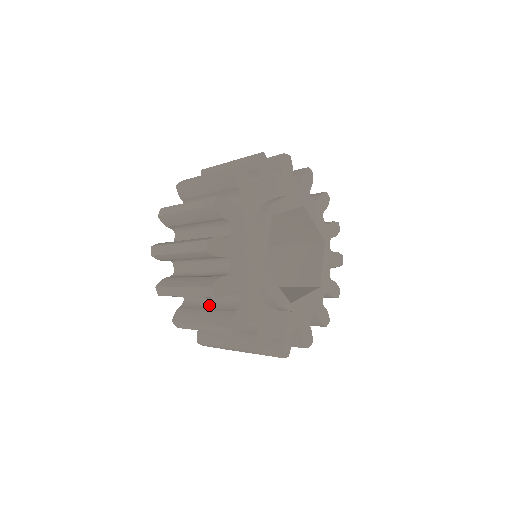
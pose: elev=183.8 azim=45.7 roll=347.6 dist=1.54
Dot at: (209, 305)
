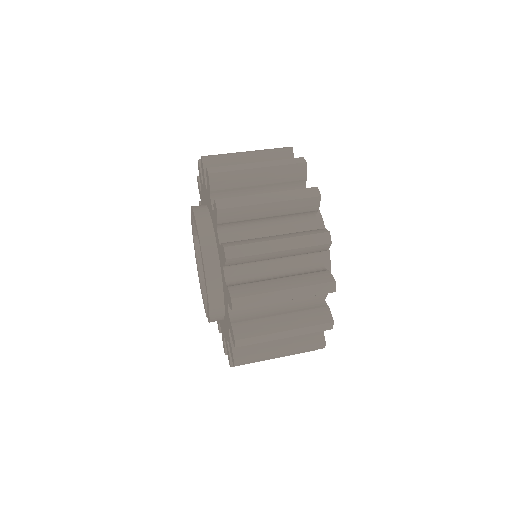
Dot at: occluded
